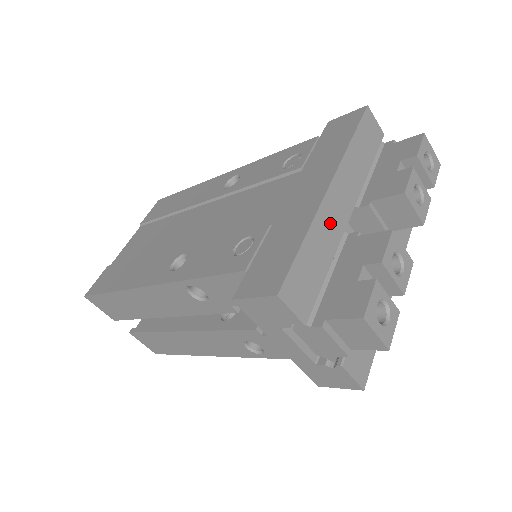
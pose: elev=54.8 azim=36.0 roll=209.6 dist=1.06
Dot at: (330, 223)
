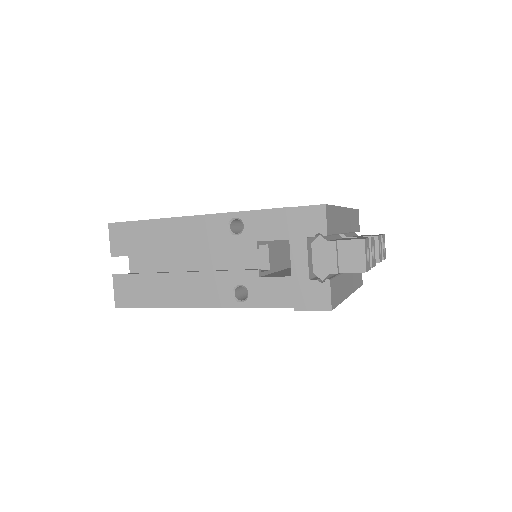
Dot at: (341, 220)
